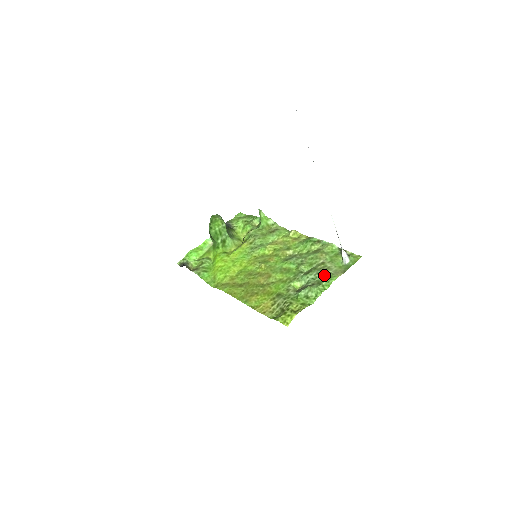
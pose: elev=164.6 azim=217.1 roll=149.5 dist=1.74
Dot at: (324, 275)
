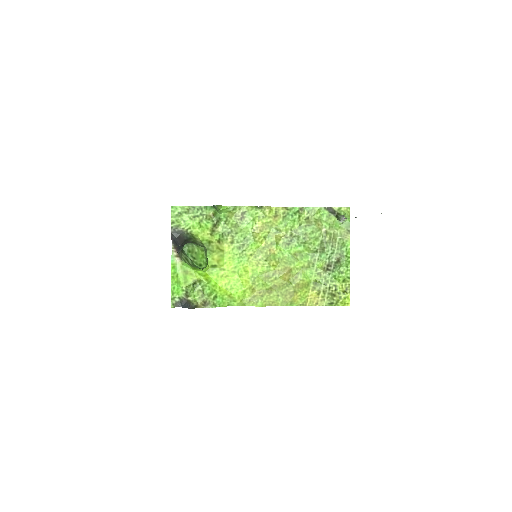
Dot at: (339, 245)
